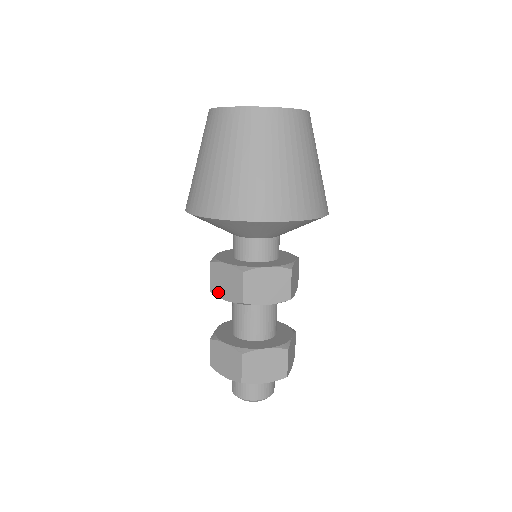
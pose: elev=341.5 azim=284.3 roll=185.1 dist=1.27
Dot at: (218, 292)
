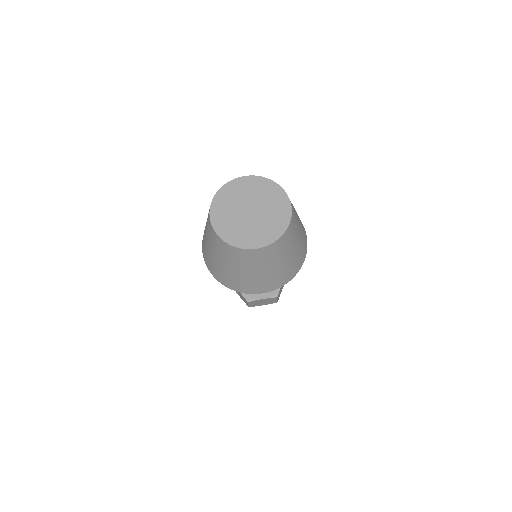
Dot at: occluded
